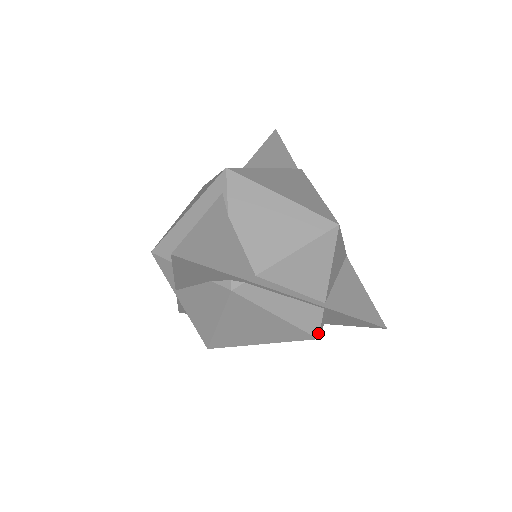
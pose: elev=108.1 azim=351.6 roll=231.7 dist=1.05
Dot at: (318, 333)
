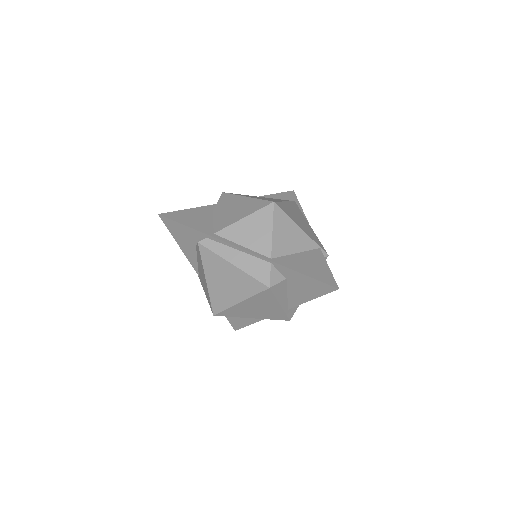
Dot at: (269, 283)
